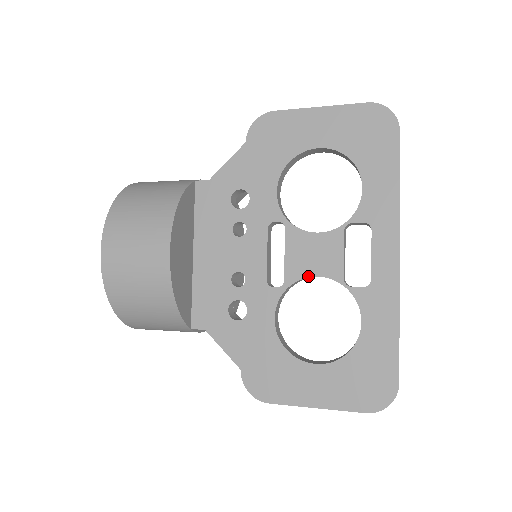
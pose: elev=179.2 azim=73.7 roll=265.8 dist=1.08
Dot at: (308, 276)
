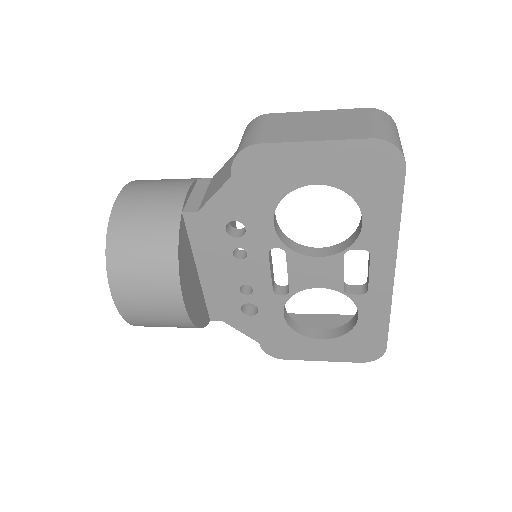
Dot at: (311, 288)
